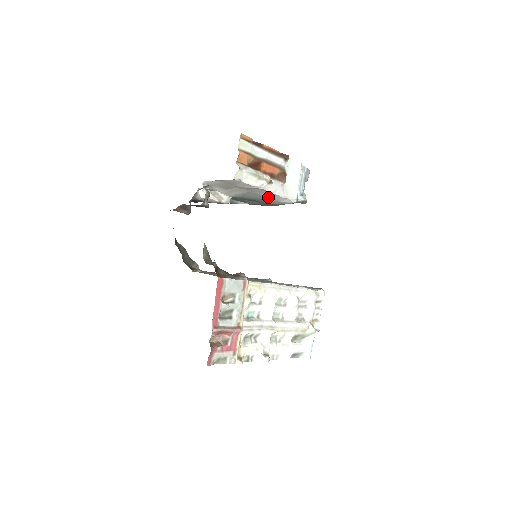
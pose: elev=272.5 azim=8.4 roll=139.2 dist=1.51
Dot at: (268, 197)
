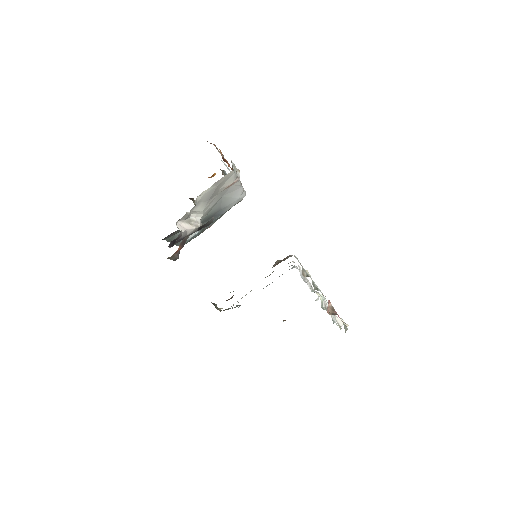
Dot at: (231, 198)
